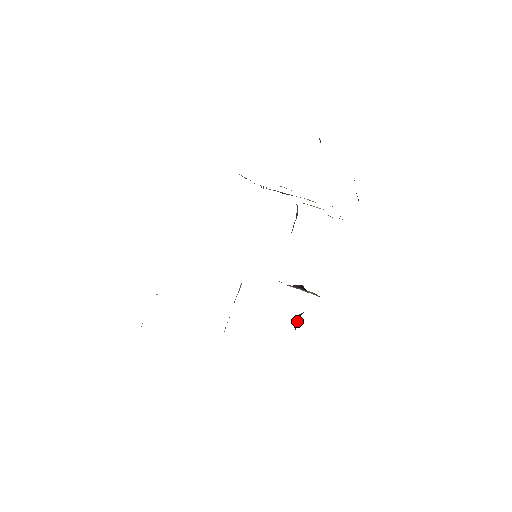
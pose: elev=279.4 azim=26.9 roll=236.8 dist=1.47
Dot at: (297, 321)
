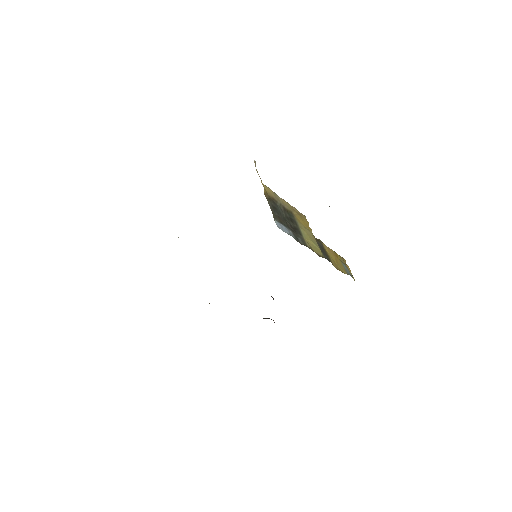
Dot at: occluded
